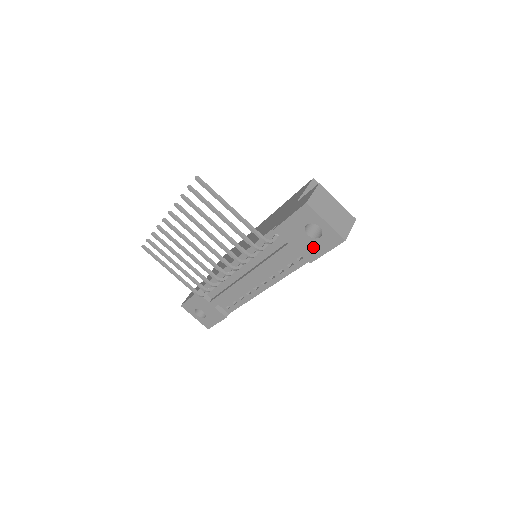
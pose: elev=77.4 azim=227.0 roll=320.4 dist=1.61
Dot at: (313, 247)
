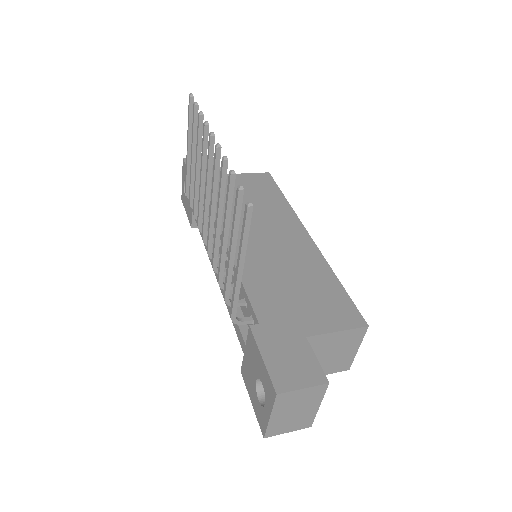
Dot at: (251, 384)
